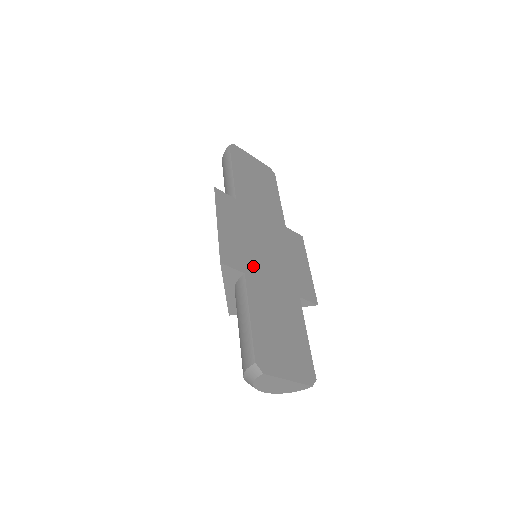
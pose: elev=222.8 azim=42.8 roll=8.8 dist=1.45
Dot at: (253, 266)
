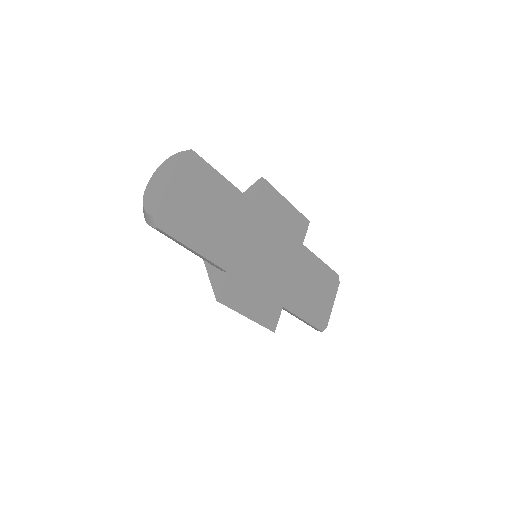
Dot at: (279, 292)
